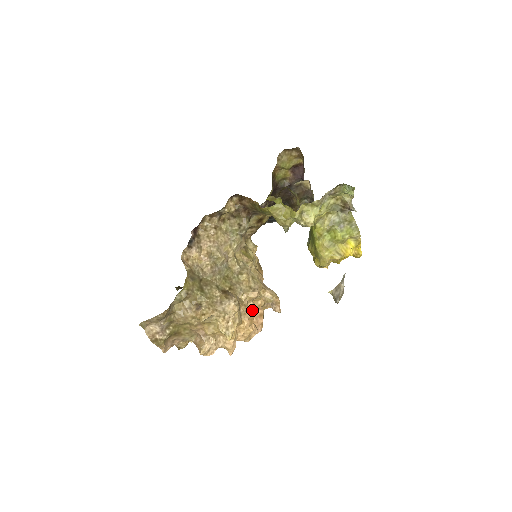
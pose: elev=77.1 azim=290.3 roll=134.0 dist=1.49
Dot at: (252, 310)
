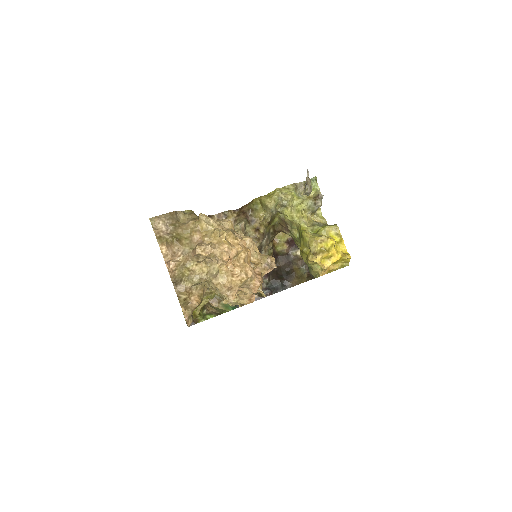
Dot at: occluded
